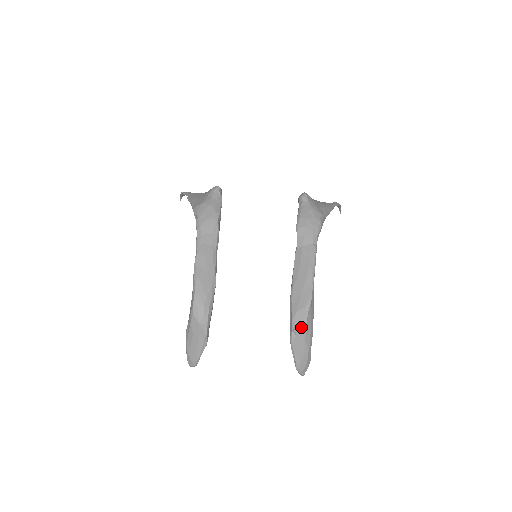
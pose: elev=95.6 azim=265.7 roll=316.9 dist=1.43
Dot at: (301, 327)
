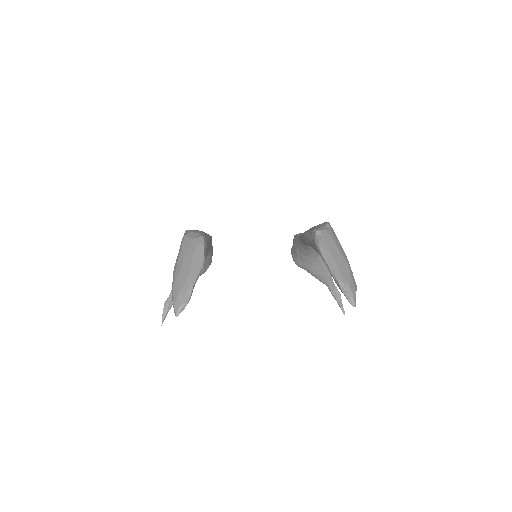
Dot at: (325, 230)
